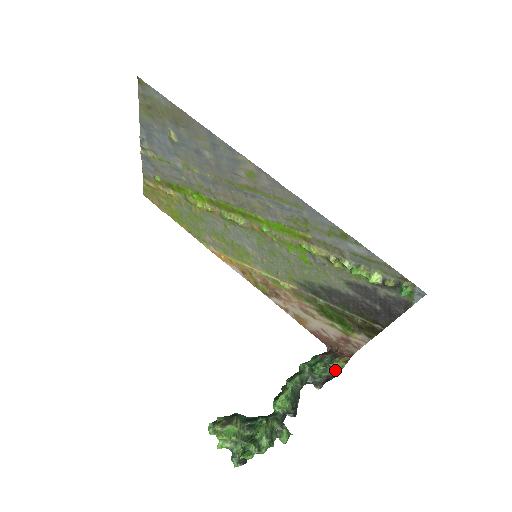
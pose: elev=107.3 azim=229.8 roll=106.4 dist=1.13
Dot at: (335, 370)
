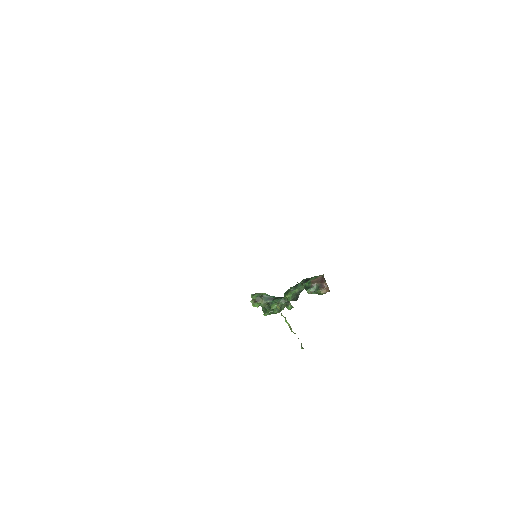
Dot at: (318, 294)
